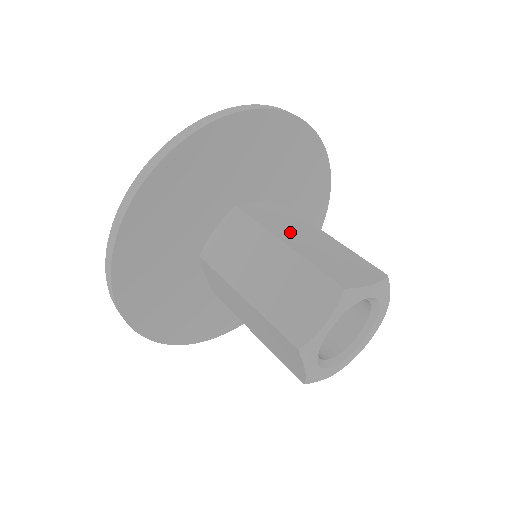
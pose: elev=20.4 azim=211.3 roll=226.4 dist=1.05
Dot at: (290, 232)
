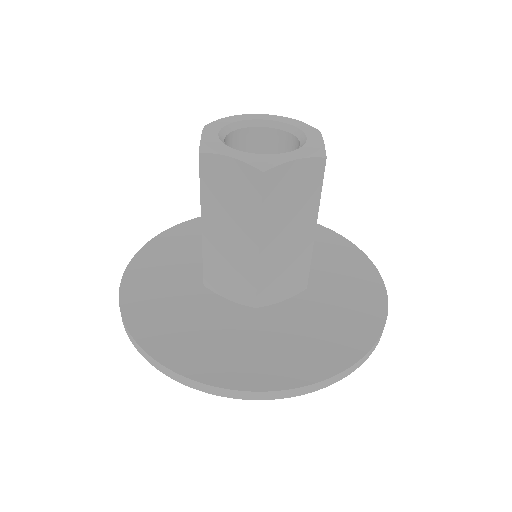
Dot at: occluded
